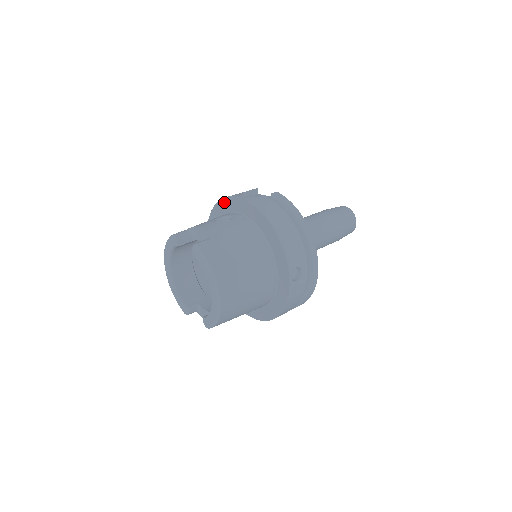
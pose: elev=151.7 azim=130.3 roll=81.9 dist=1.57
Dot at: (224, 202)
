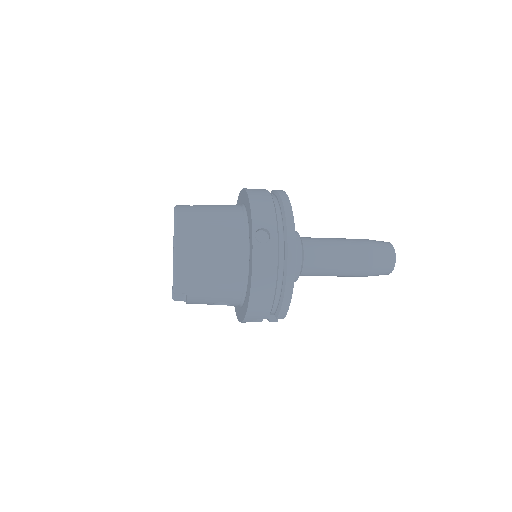
Dot at: occluded
